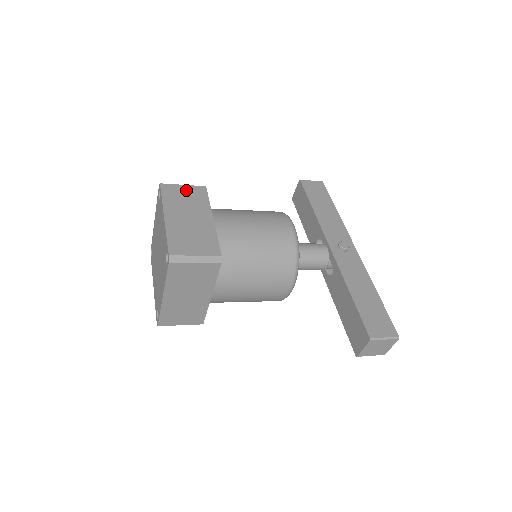
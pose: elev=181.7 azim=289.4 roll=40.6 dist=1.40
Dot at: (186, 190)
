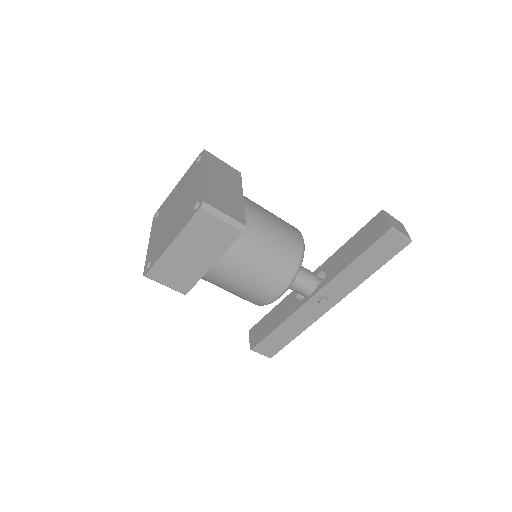
Dot at: occluded
